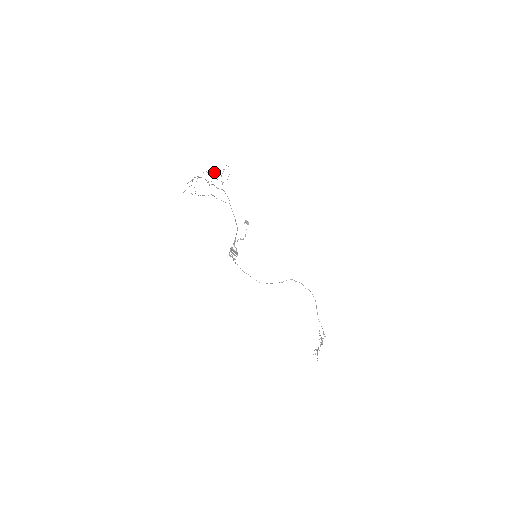
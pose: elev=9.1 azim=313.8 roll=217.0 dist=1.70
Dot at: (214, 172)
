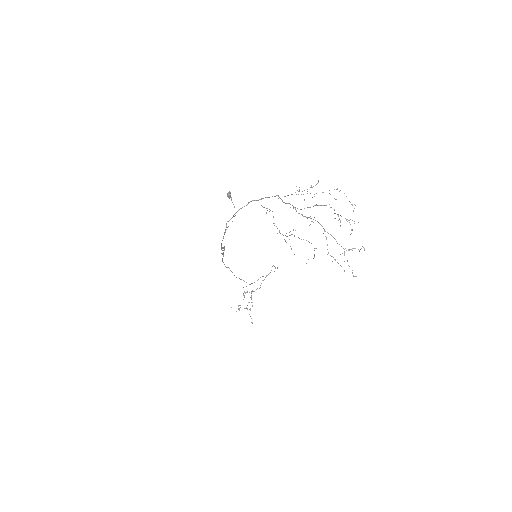
Dot at: occluded
